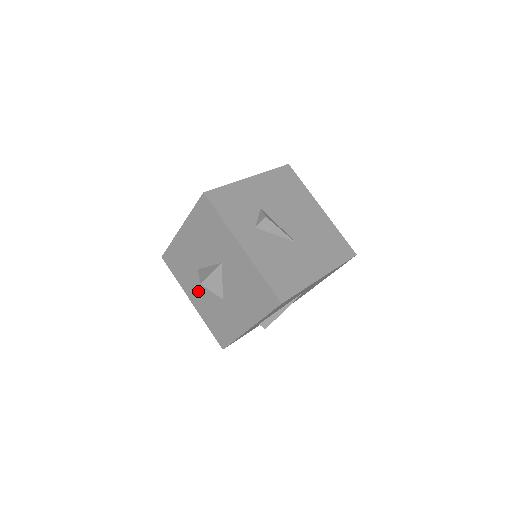
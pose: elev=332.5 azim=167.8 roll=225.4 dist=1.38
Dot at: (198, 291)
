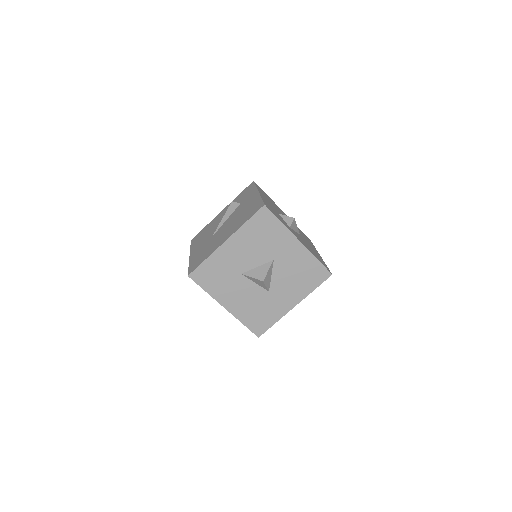
Dot at: (237, 294)
